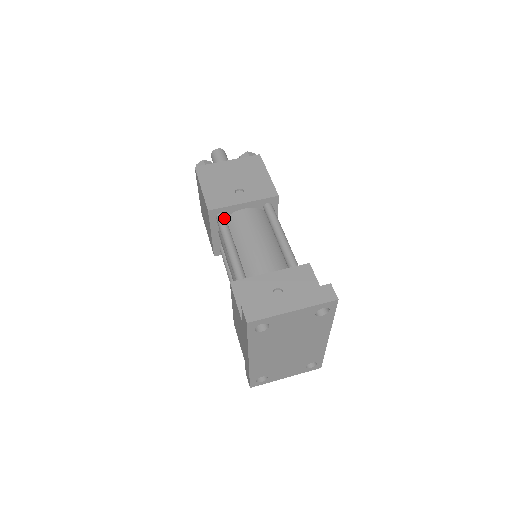
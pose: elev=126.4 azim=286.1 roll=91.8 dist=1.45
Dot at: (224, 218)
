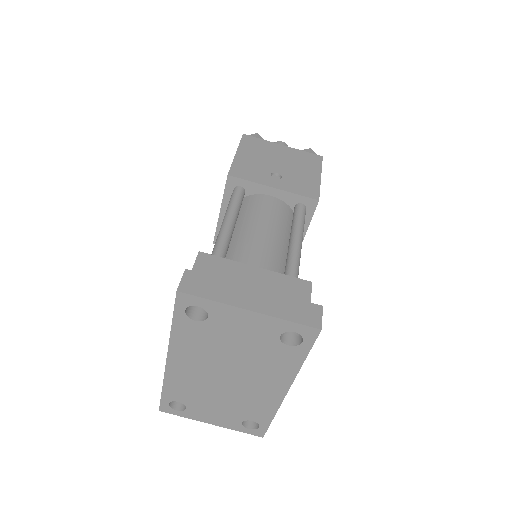
Dot at: (242, 193)
